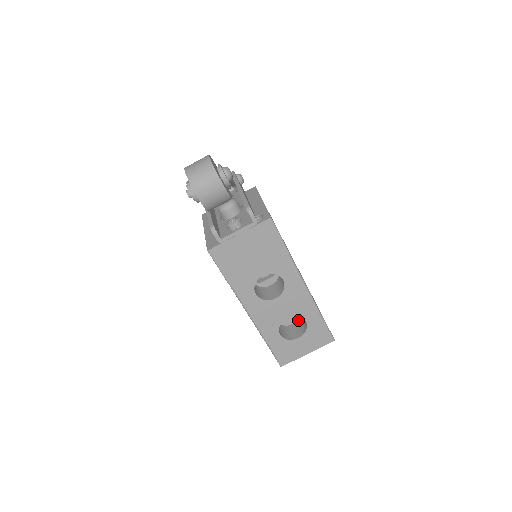
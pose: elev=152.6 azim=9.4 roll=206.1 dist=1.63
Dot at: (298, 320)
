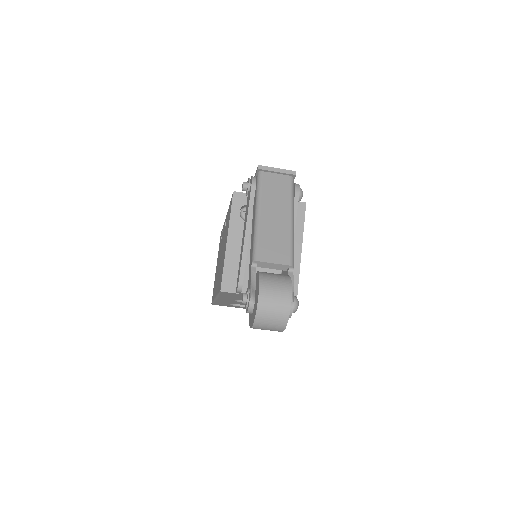
Dot at: occluded
